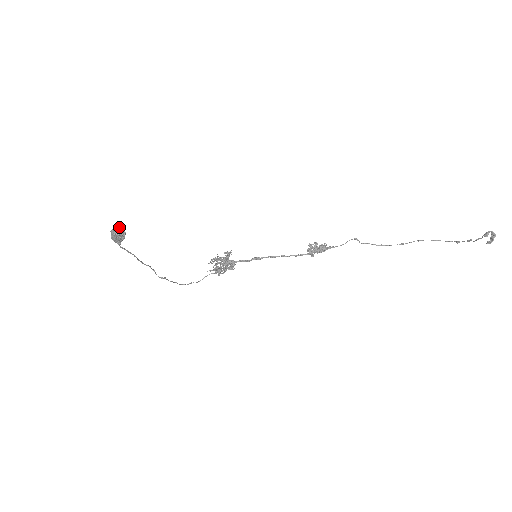
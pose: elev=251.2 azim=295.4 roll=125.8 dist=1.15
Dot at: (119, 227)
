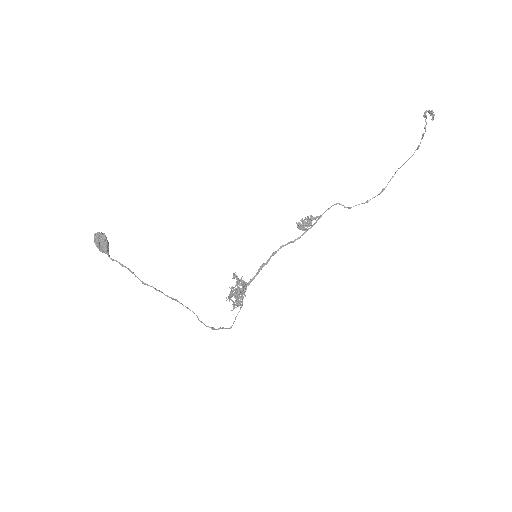
Dot at: occluded
